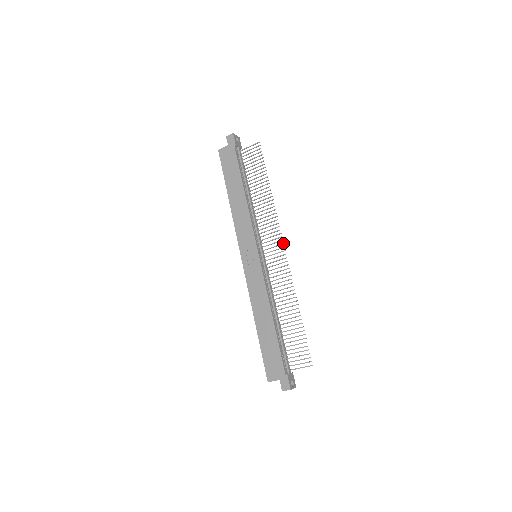
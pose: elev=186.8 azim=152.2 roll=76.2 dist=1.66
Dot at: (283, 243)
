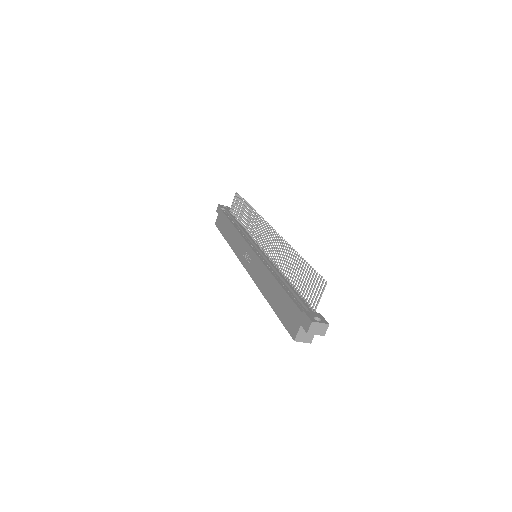
Dot at: (268, 224)
